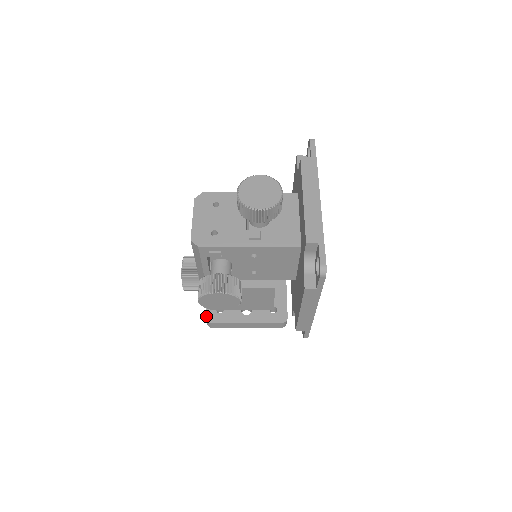
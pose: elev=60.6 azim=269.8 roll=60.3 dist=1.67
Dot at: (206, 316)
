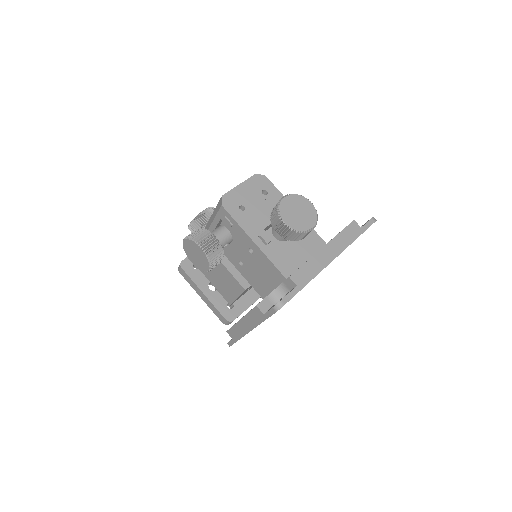
Dot at: (184, 260)
